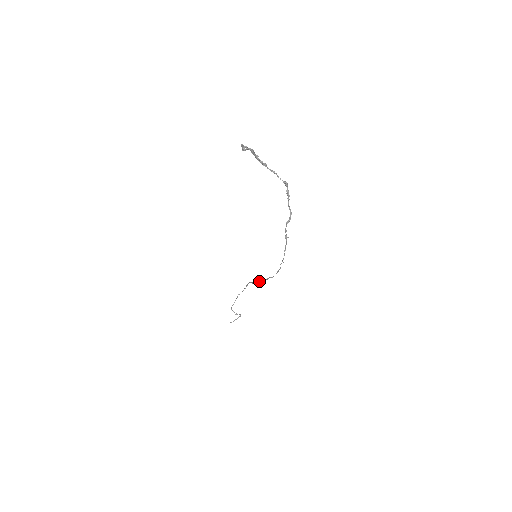
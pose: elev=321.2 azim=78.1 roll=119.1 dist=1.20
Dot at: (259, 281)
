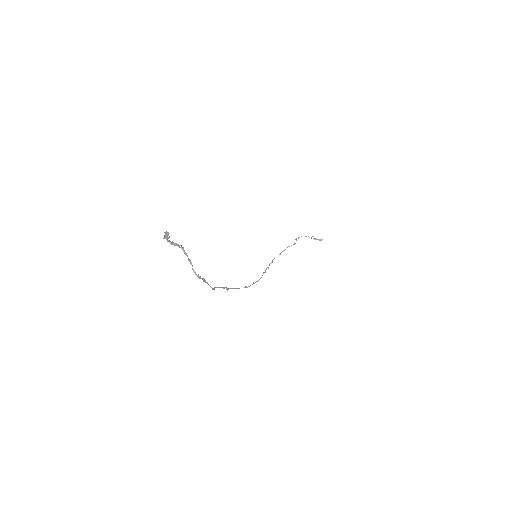
Dot at: (269, 264)
